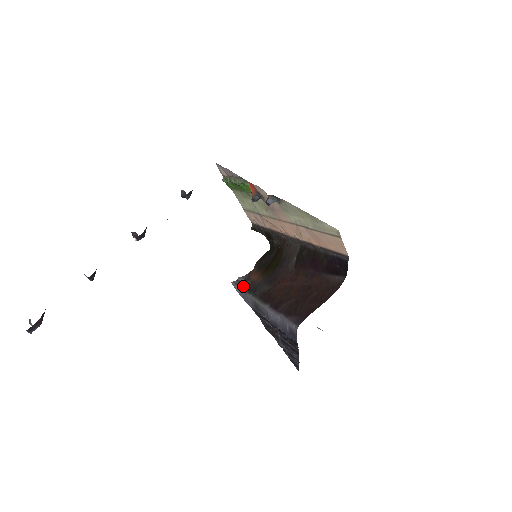
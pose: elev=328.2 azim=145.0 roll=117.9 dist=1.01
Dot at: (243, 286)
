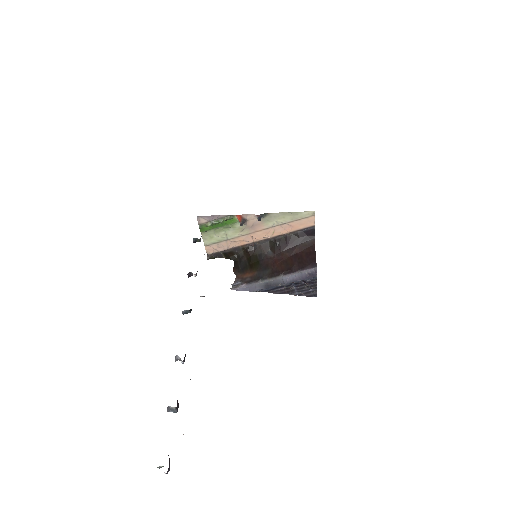
Dot at: (247, 283)
